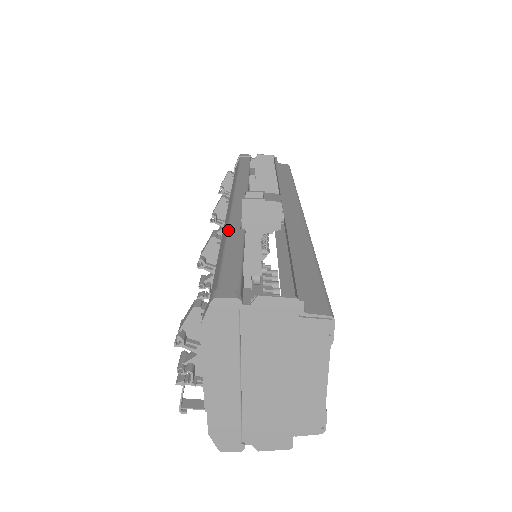
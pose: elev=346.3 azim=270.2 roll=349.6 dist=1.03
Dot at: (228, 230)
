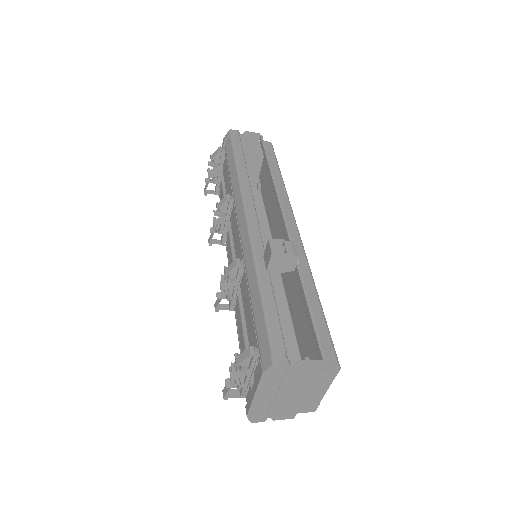
Dot at: (257, 272)
